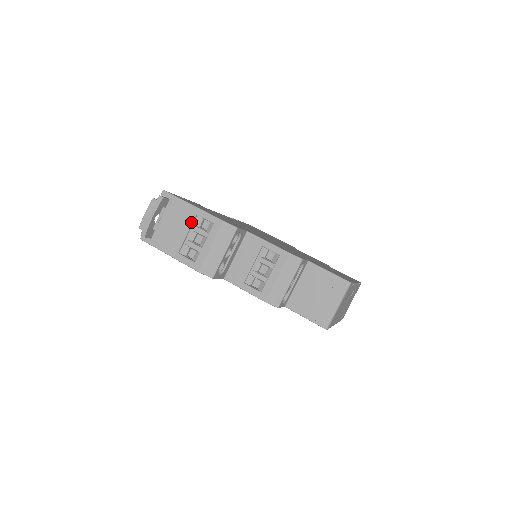
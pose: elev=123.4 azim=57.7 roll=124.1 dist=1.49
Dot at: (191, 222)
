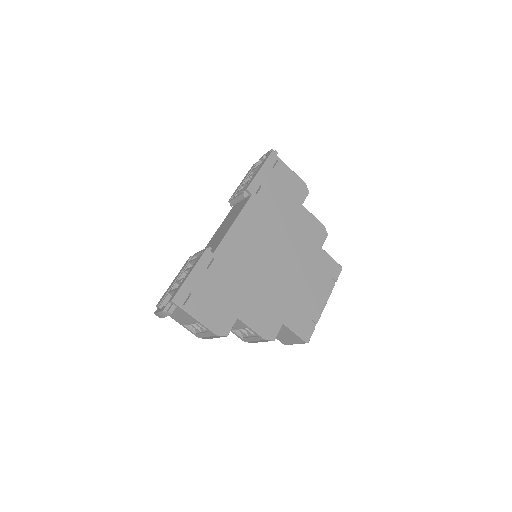
Dot at: occluded
